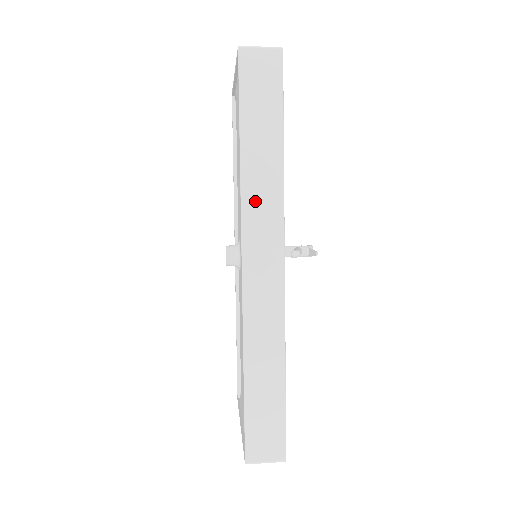
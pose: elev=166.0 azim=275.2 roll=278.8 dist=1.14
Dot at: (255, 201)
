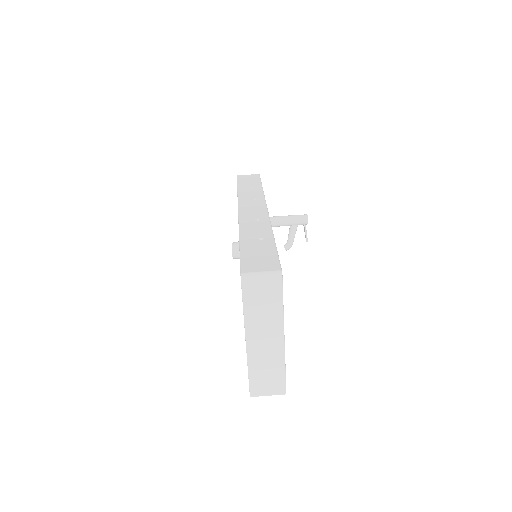
Dot at: occluded
